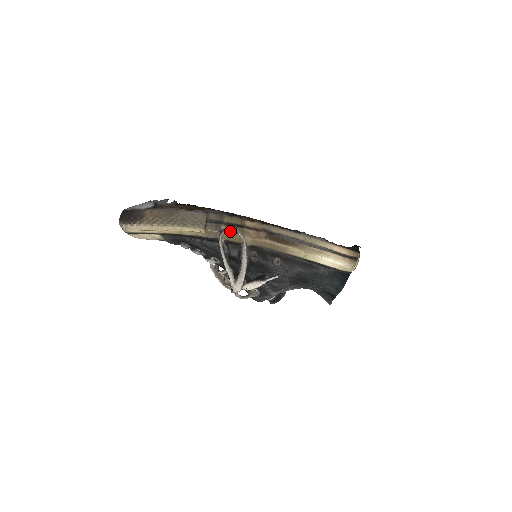
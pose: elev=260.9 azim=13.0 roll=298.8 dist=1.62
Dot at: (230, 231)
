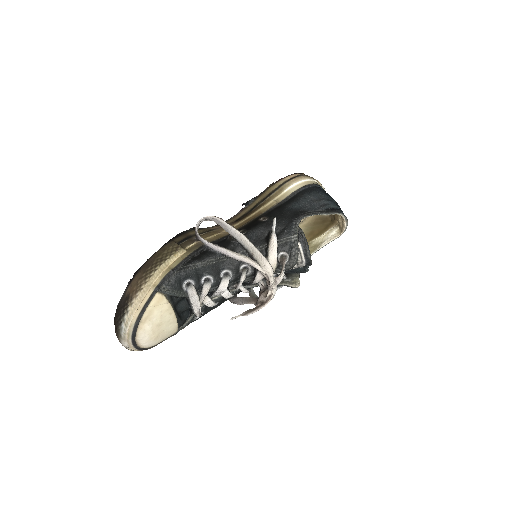
Dot at: (205, 237)
